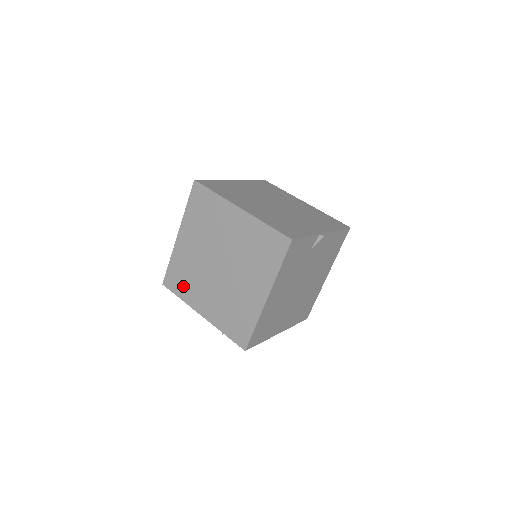
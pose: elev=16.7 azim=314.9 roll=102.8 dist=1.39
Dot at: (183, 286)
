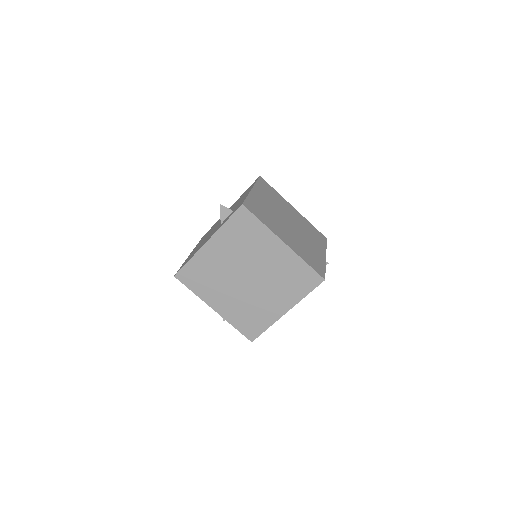
Dot at: (200, 284)
